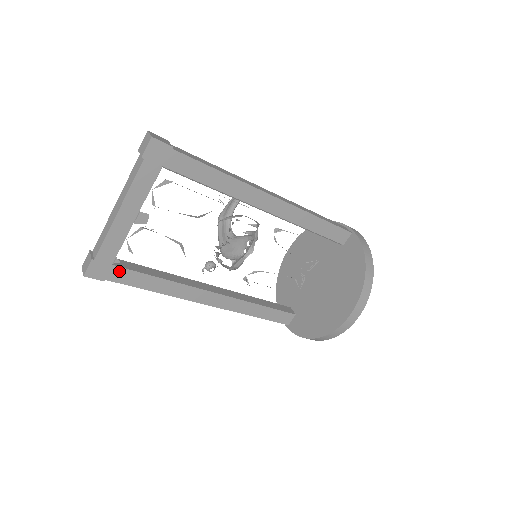
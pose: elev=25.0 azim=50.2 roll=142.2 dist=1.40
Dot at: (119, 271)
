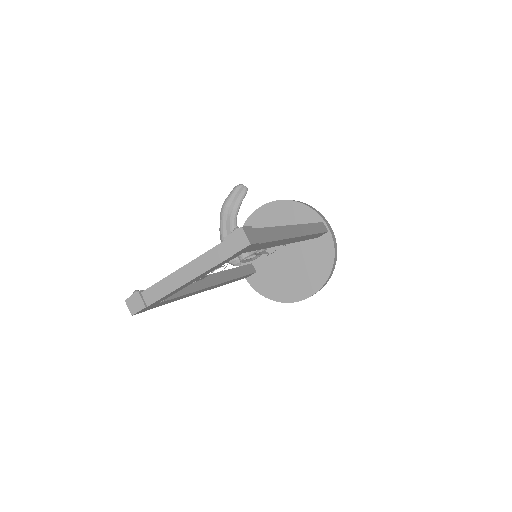
Dot at: (160, 303)
